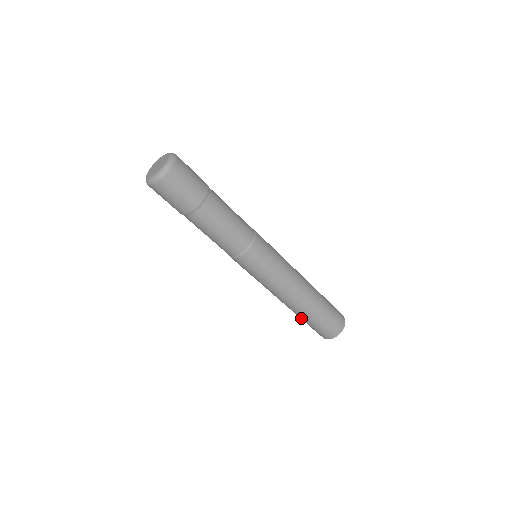
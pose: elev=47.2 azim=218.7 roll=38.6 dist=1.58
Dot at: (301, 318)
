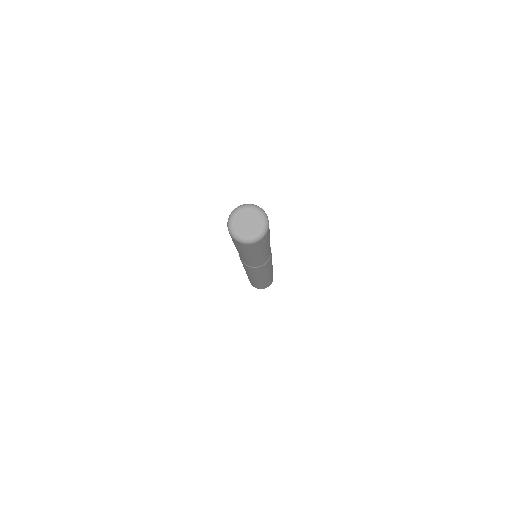
Dot at: occluded
